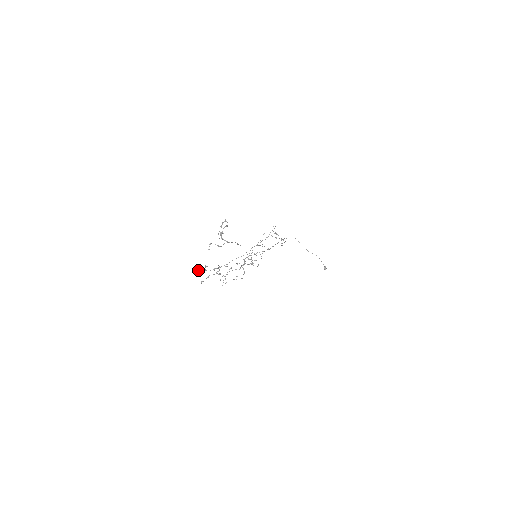
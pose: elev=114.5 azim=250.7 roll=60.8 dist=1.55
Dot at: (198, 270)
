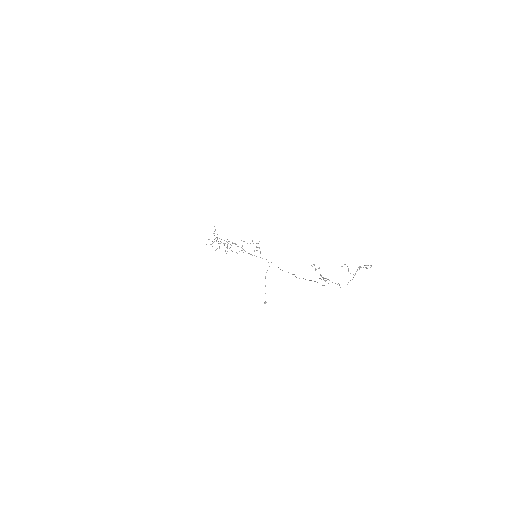
Dot at: occluded
